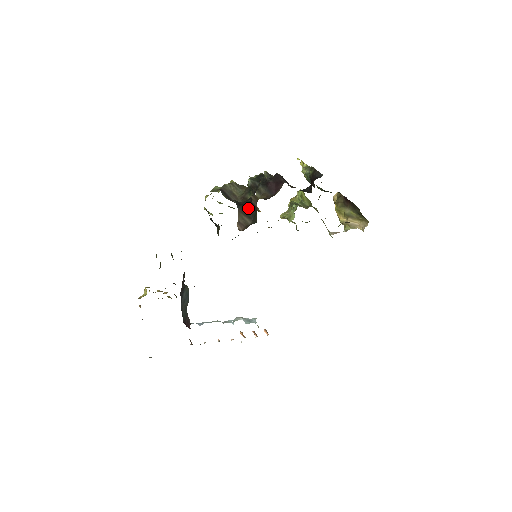
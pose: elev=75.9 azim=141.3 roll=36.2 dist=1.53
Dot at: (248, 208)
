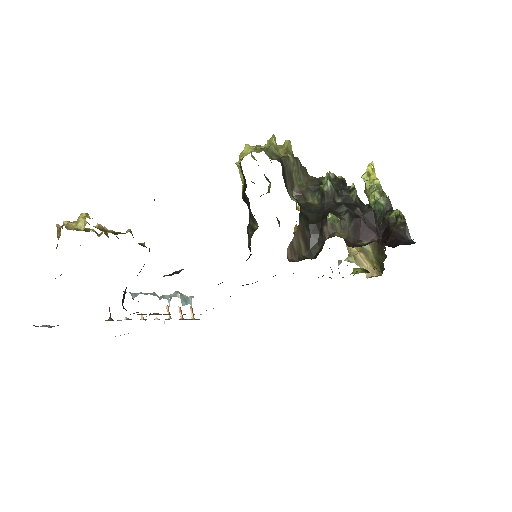
Dot at: (311, 229)
